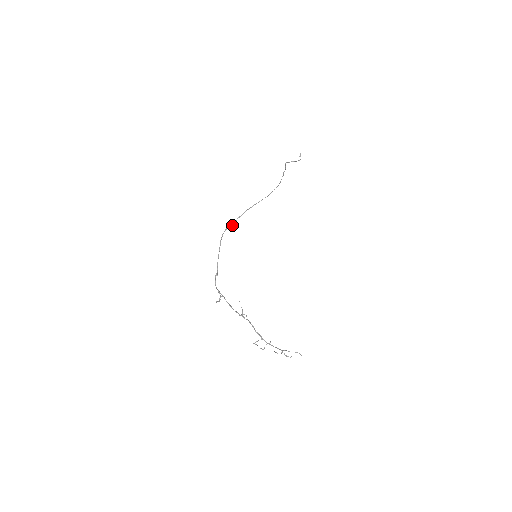
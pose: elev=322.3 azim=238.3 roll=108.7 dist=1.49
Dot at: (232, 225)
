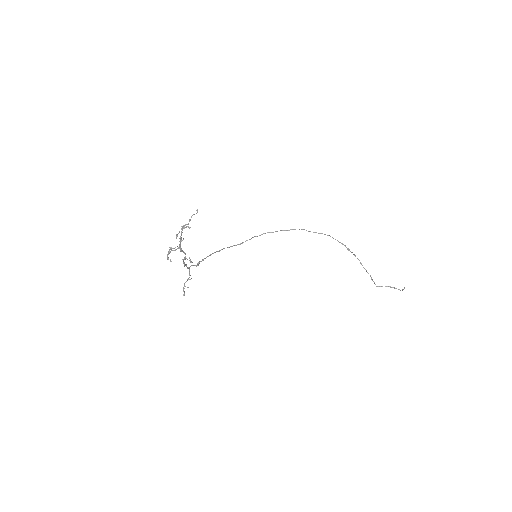
Dot at: (247, 240)
